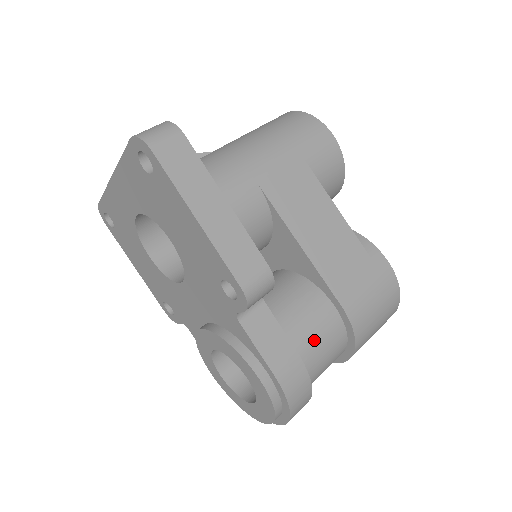
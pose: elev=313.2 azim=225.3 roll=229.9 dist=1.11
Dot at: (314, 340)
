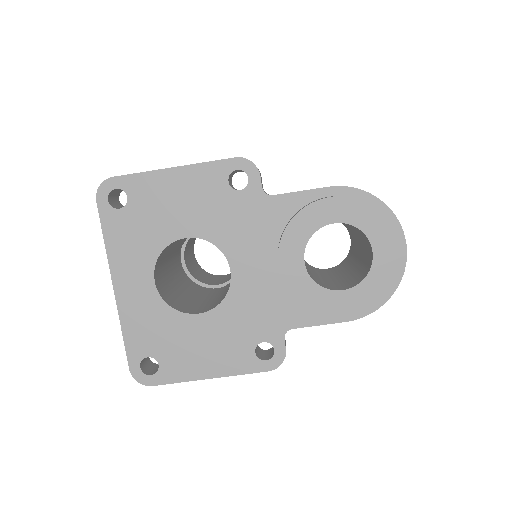
Dot at: occluded
